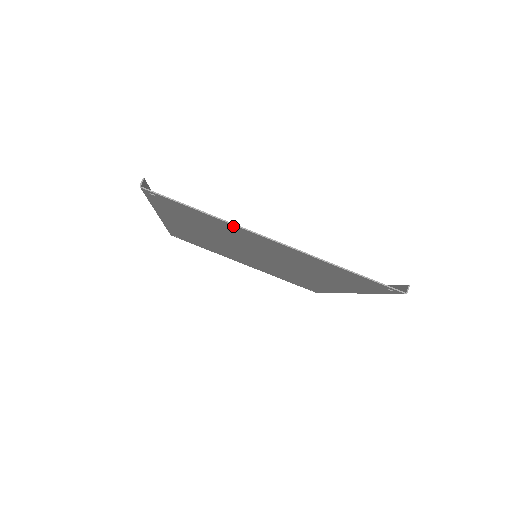
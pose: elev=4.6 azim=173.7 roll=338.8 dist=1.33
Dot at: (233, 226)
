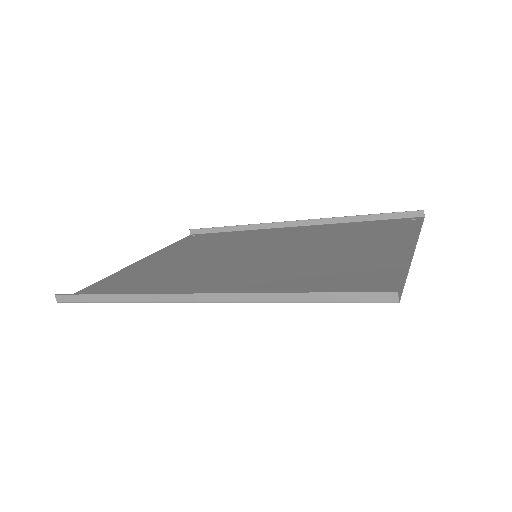
Dot at: (402, 263)
